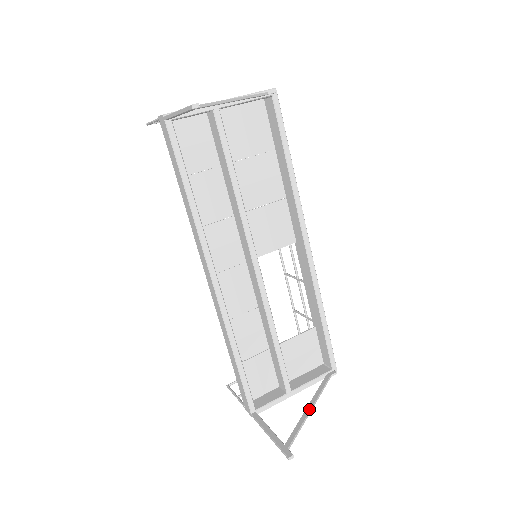
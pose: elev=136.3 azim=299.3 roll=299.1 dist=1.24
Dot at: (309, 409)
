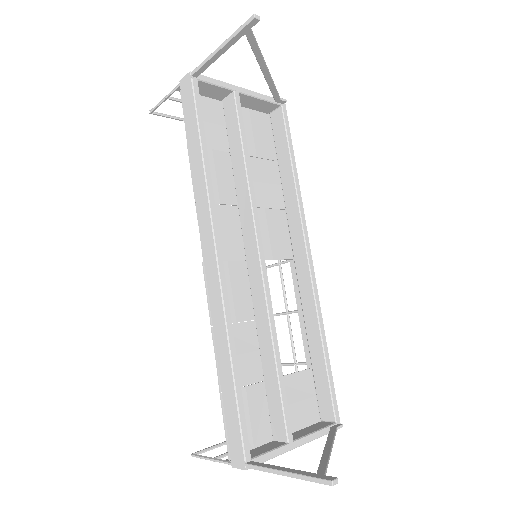
Dot at: (329, 447)
